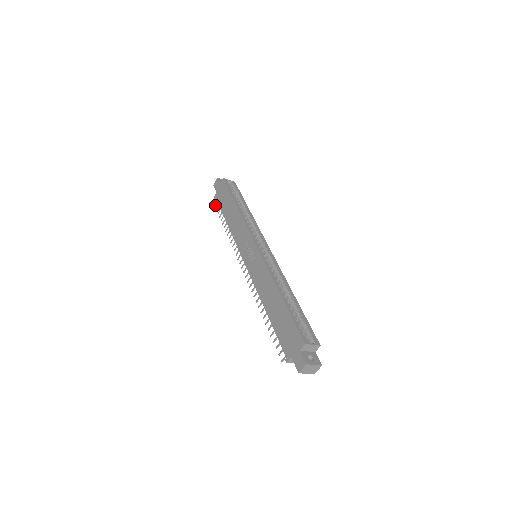
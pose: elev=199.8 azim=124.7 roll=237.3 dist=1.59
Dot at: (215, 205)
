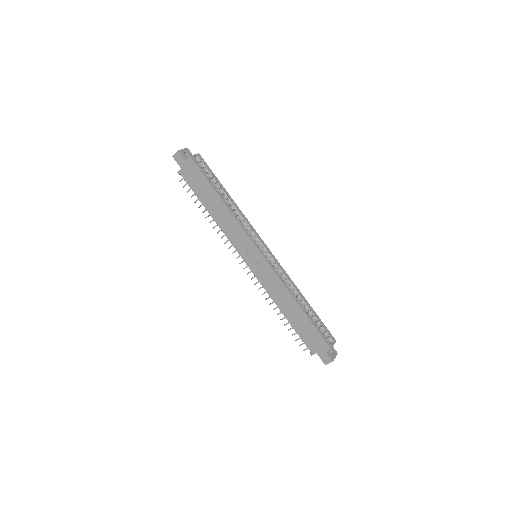
Dot at: (180, 180)
